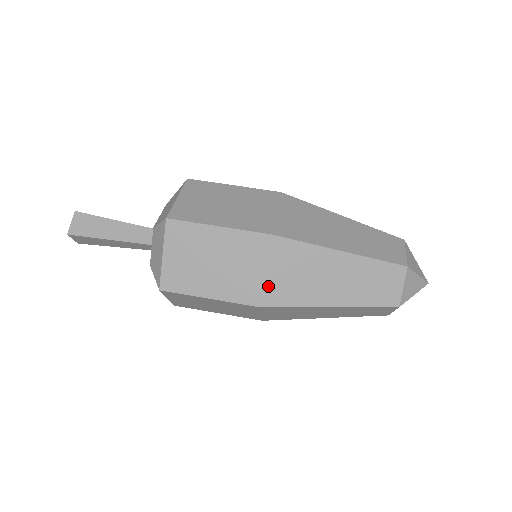
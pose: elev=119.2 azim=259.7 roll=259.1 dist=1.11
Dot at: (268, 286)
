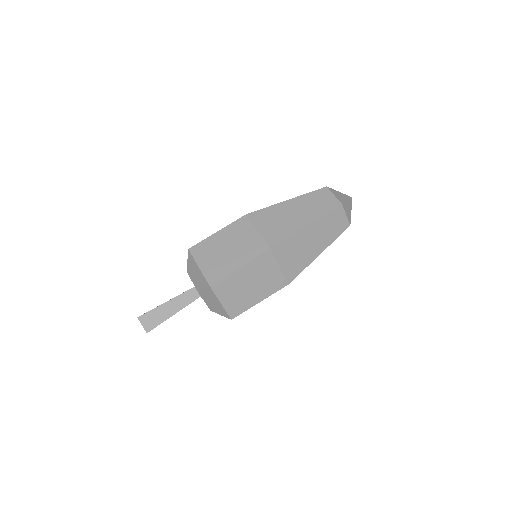
Dot at: (285, 272)
